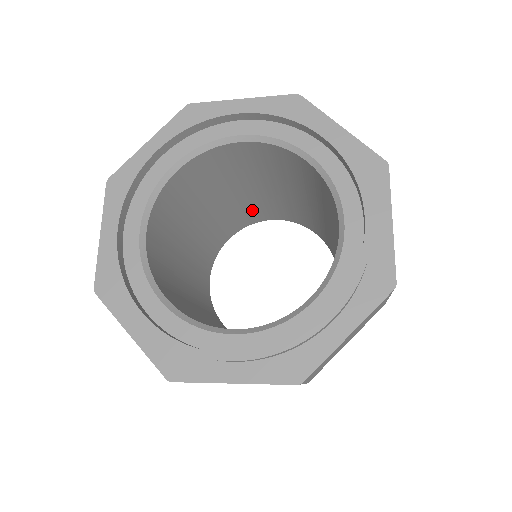
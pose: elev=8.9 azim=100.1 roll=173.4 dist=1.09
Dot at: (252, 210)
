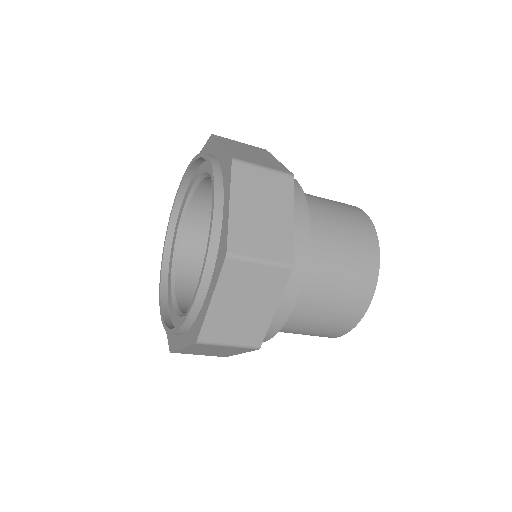
Dot at: occluded
